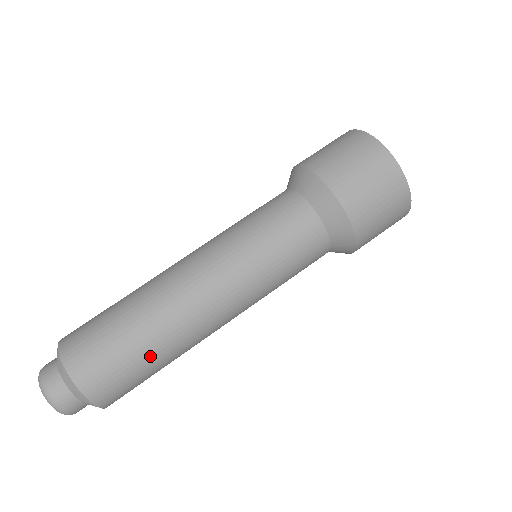
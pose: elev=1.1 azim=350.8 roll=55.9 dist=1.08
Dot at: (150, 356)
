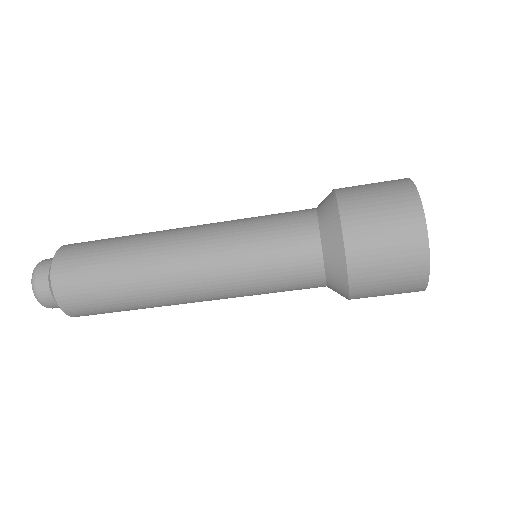
Dot at: (123, 305)
